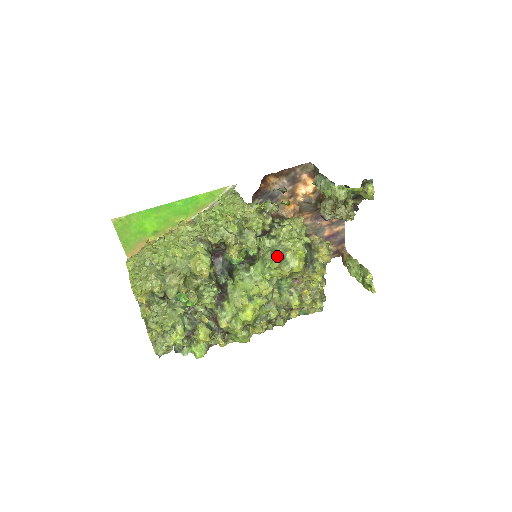
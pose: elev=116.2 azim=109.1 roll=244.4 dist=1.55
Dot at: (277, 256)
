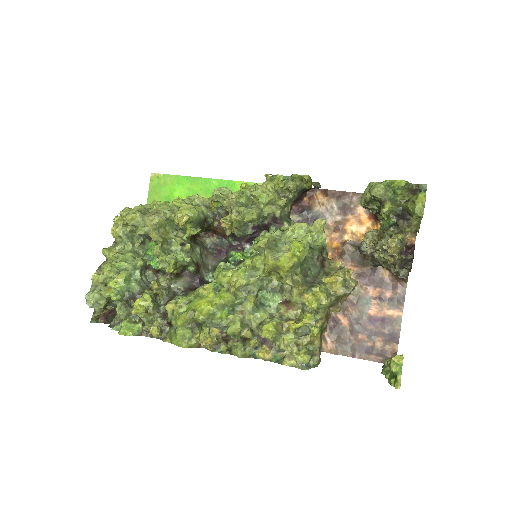
Dot at: (268, 236)
